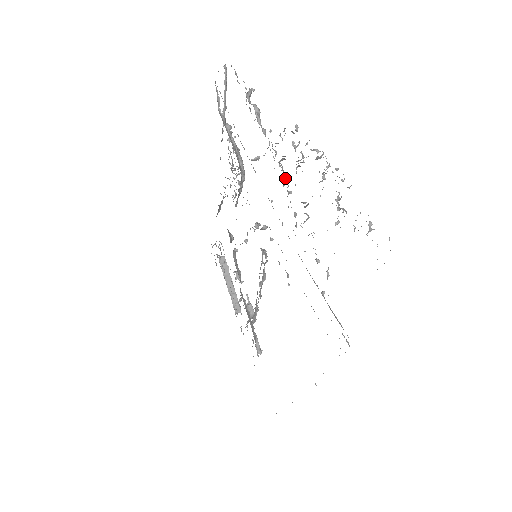
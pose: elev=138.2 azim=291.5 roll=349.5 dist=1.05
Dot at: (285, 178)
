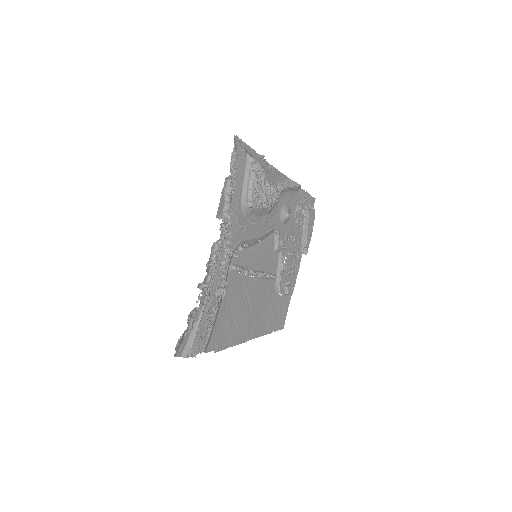
Dot at: occluded
